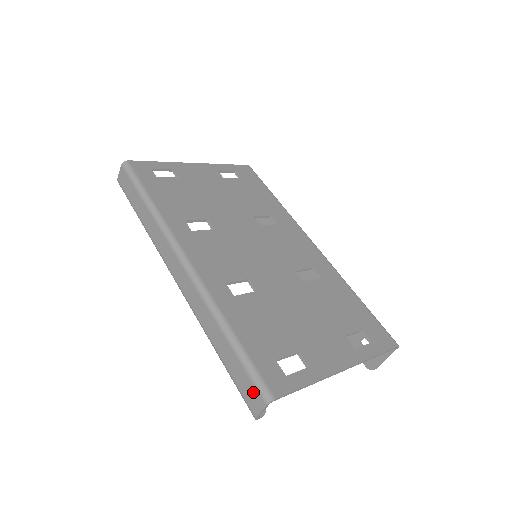
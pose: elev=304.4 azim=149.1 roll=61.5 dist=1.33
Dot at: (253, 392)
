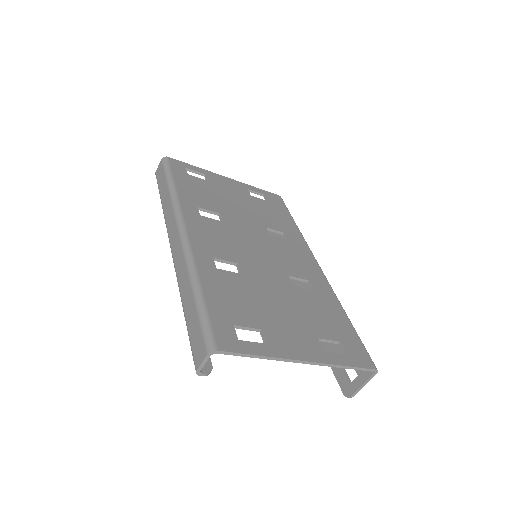
Dot at: (200, 343)
